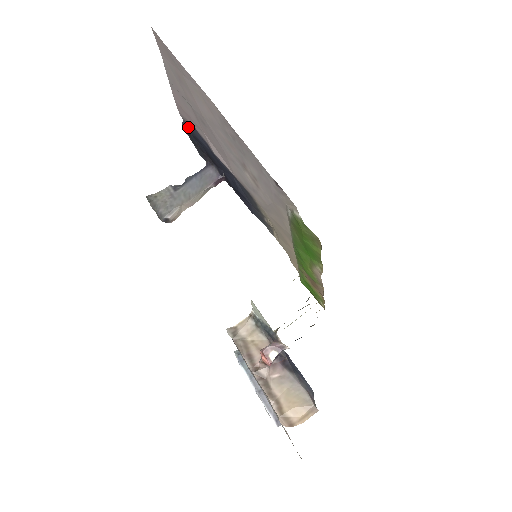
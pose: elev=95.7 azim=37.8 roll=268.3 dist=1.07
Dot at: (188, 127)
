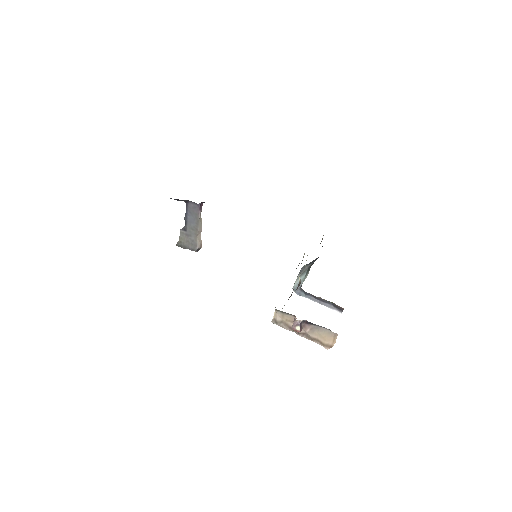
Dot at: occluded
